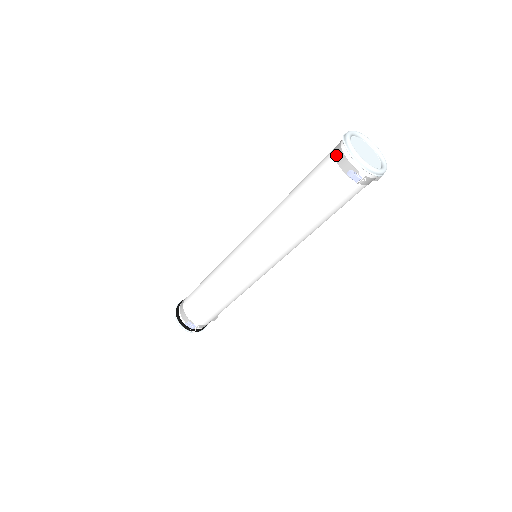
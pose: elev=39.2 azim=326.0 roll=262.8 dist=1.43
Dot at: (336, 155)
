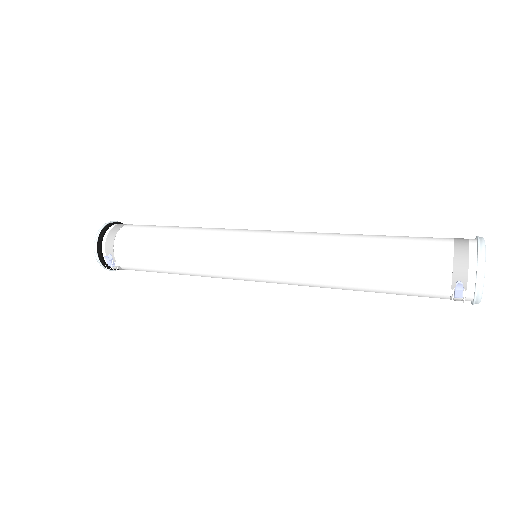
Dot at: (458, 254)
